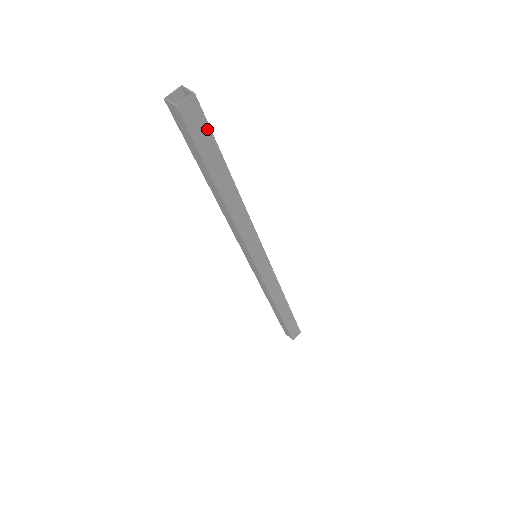
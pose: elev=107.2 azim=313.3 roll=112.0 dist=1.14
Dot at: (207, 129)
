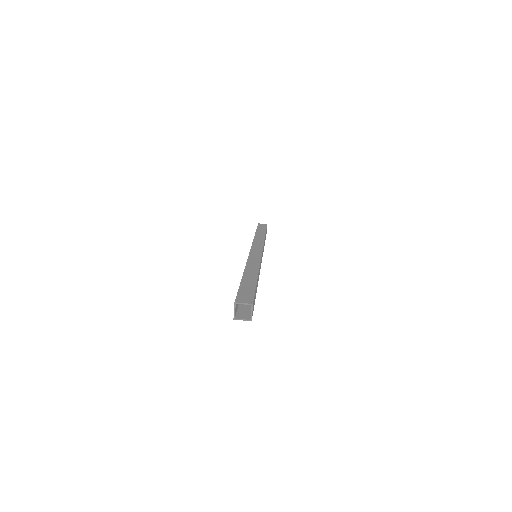
Dot at: occluded
